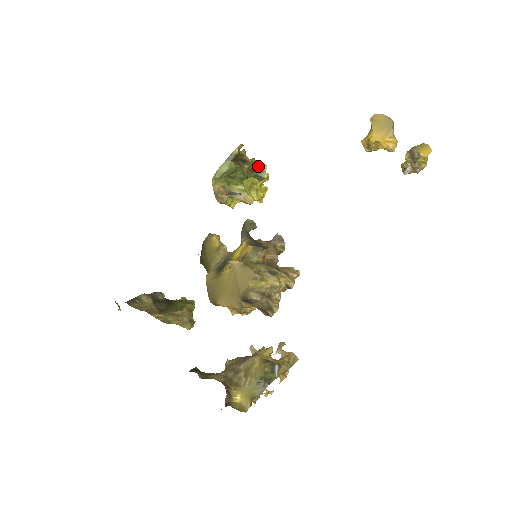
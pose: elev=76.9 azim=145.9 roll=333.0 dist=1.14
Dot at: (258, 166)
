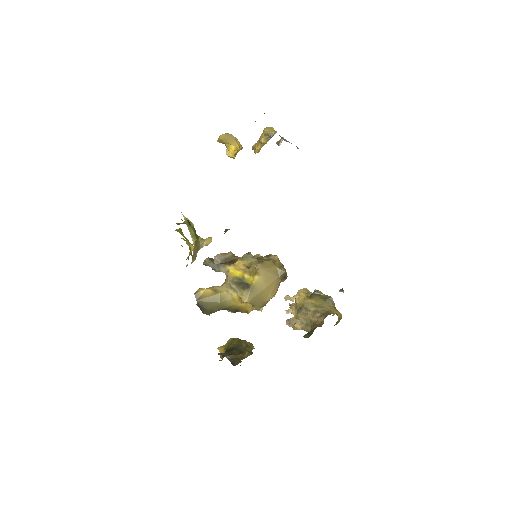
Dot at: (185, 223)
